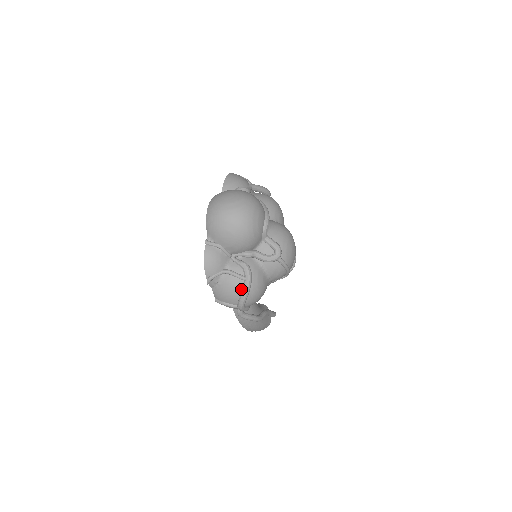
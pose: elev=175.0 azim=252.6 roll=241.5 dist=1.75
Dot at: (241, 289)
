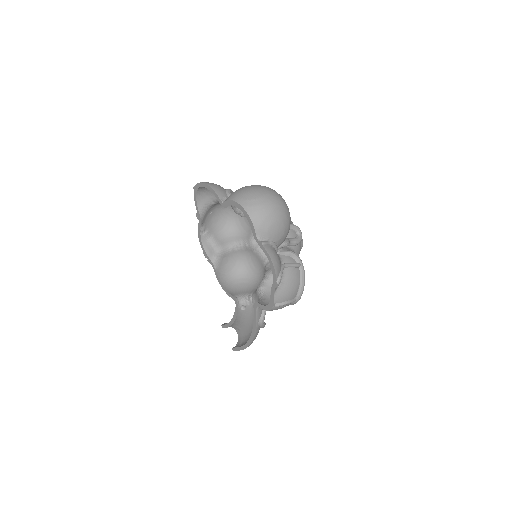
Dot at: (299, 277)
